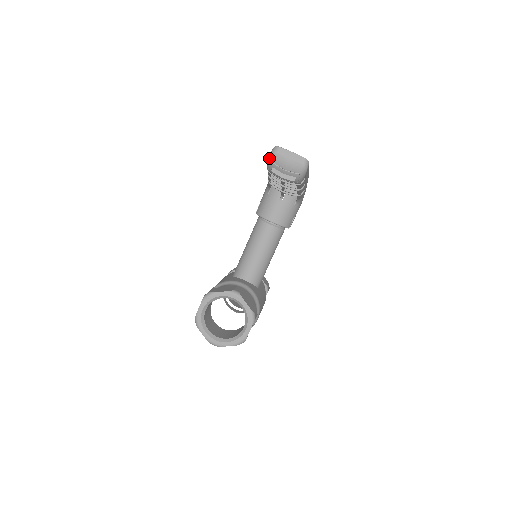
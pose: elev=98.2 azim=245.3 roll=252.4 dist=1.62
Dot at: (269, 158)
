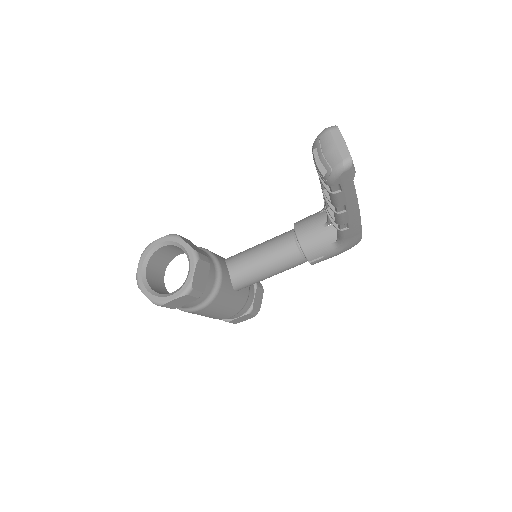
Dot at: occluded
